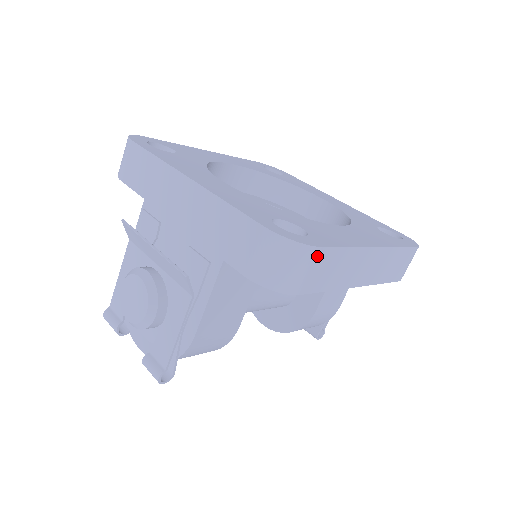
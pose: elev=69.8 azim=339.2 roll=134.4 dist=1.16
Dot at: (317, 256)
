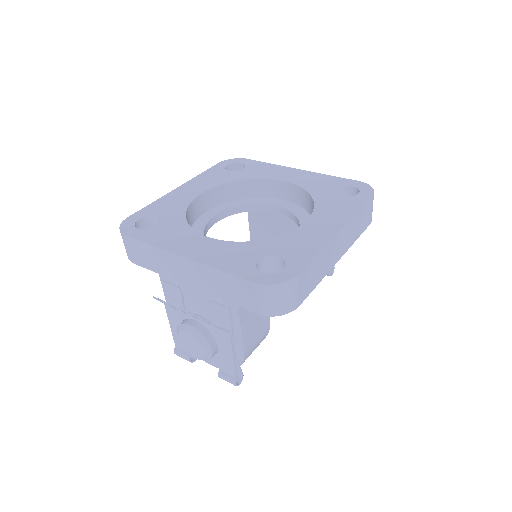
Dot at: (298, 280)
